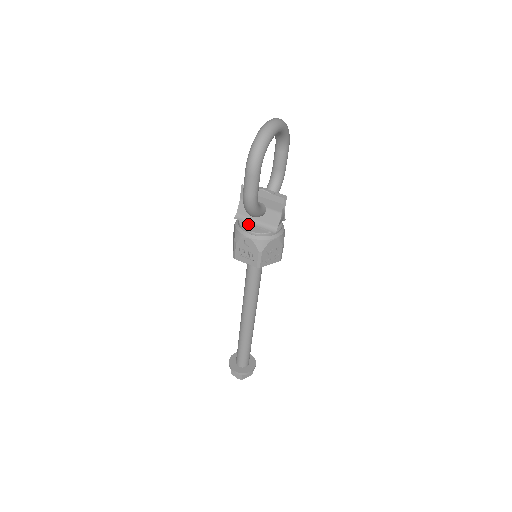
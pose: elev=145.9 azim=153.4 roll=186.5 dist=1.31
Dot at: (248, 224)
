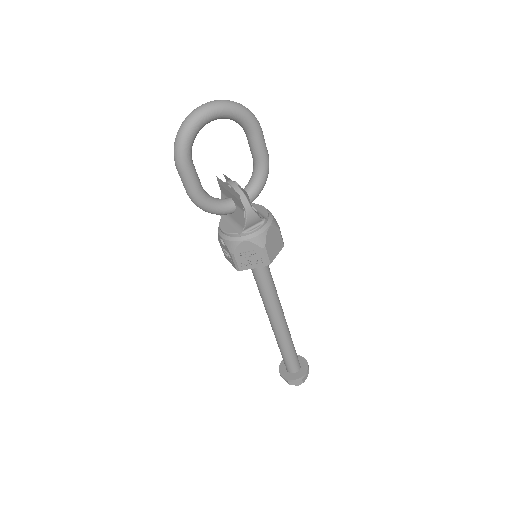
Dot at: (226, 221)
